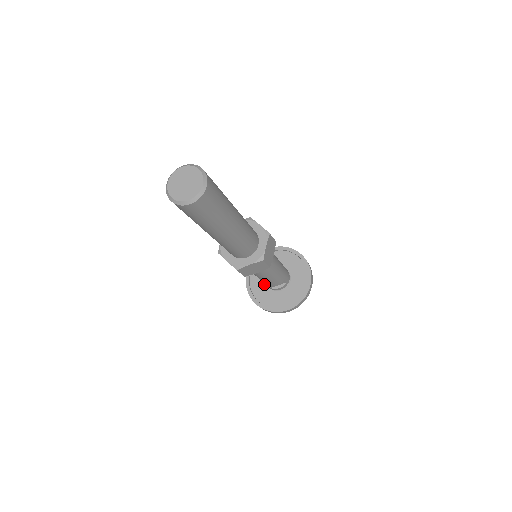
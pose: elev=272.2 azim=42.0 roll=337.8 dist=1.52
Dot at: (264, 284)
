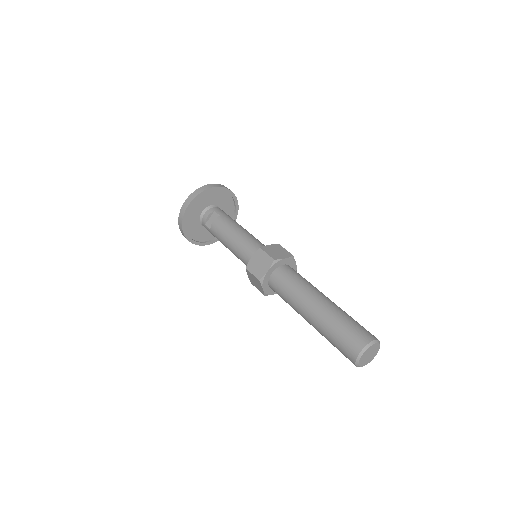
Dot at: (202, 229)
